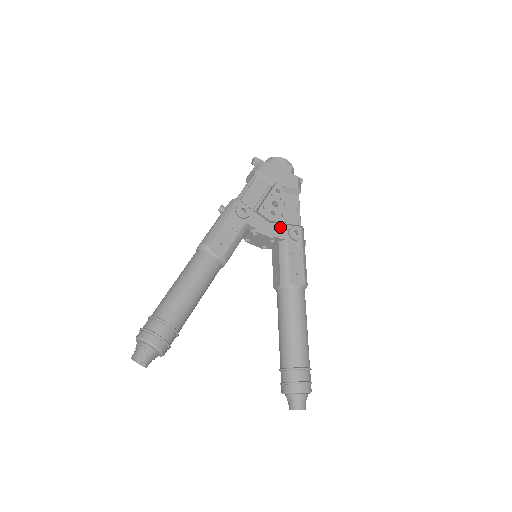
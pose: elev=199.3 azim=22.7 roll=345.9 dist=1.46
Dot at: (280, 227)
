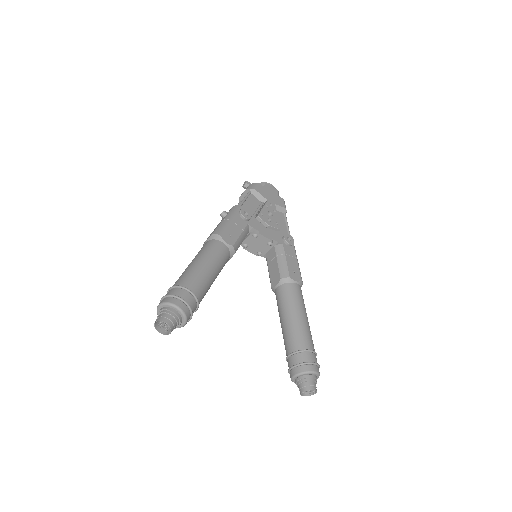
Dot at: (276, 233)
